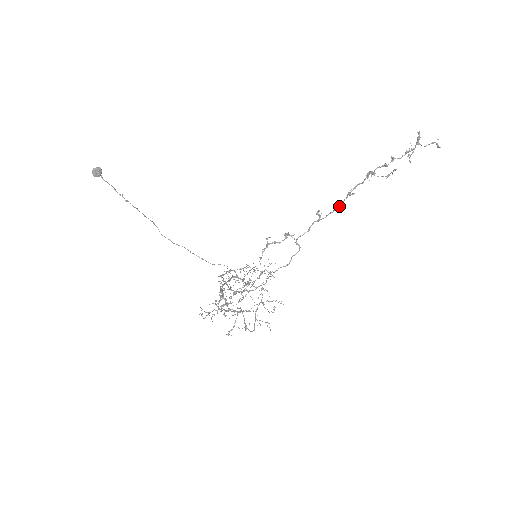
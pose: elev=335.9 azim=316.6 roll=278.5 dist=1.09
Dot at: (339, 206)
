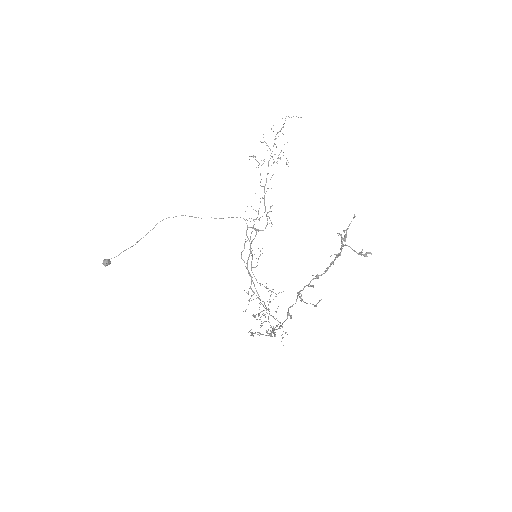
Dot at: occluded
